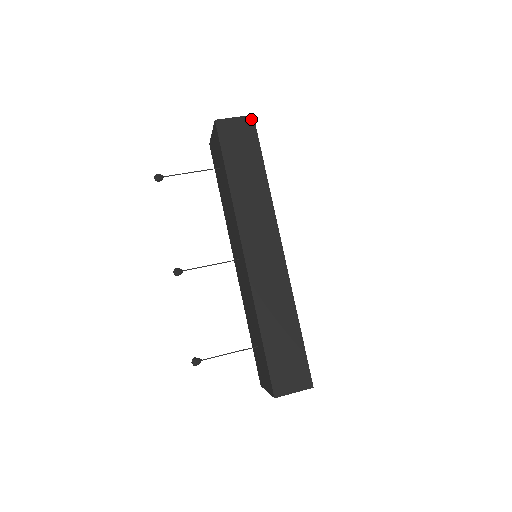
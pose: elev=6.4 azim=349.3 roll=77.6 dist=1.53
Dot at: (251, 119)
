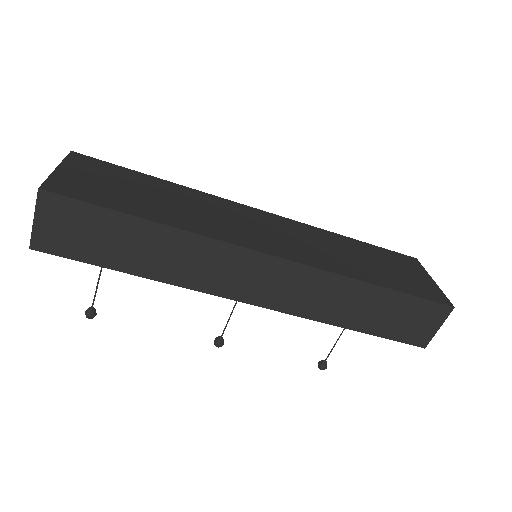
Dot at: (45, 196)
